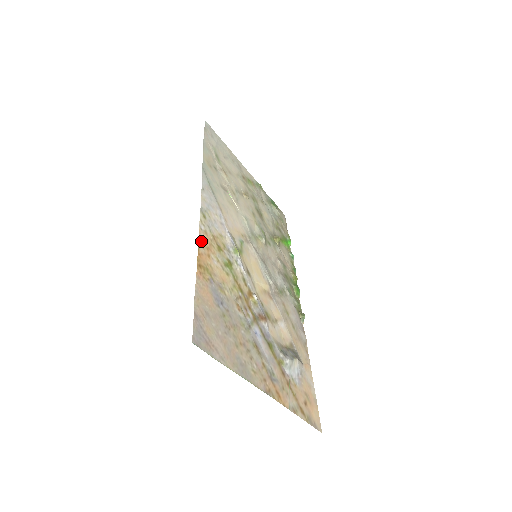
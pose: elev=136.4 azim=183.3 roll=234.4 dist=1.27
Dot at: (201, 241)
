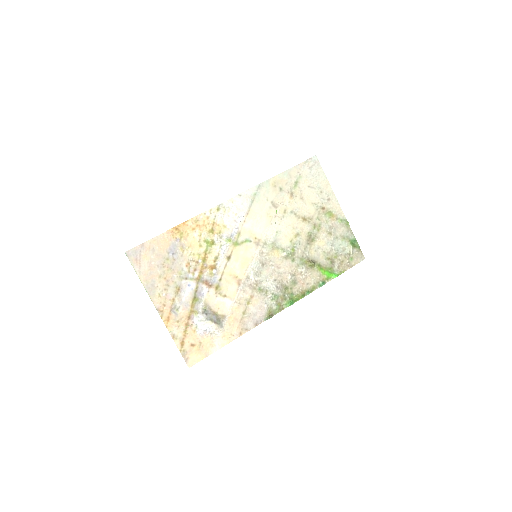
Dot at: (196, 219)
